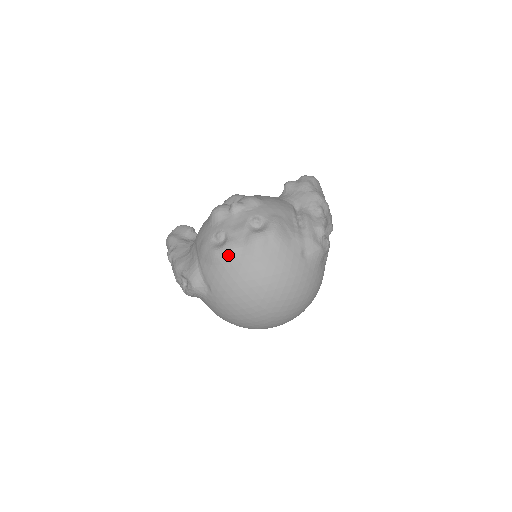
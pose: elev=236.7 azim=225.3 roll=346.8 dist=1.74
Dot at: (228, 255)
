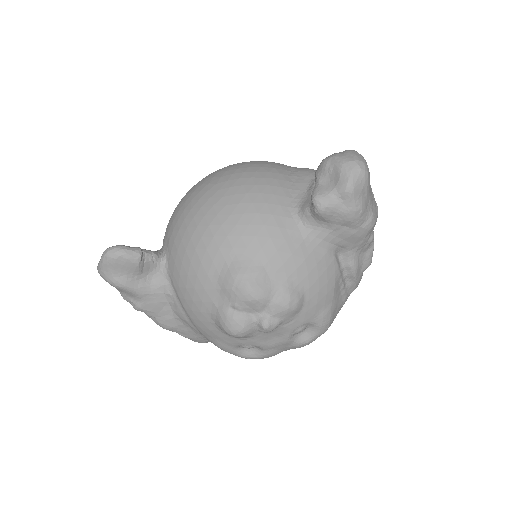
Dot at: occluded
